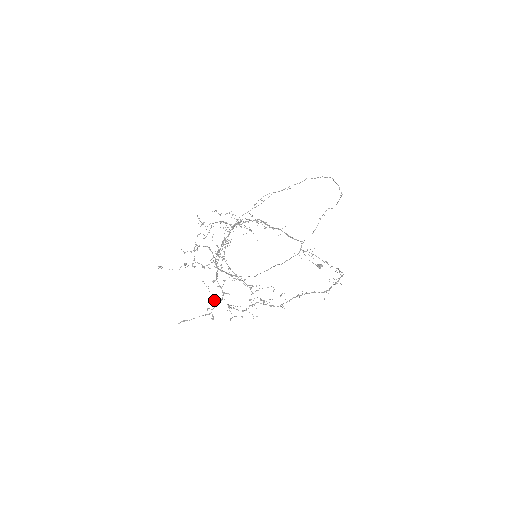
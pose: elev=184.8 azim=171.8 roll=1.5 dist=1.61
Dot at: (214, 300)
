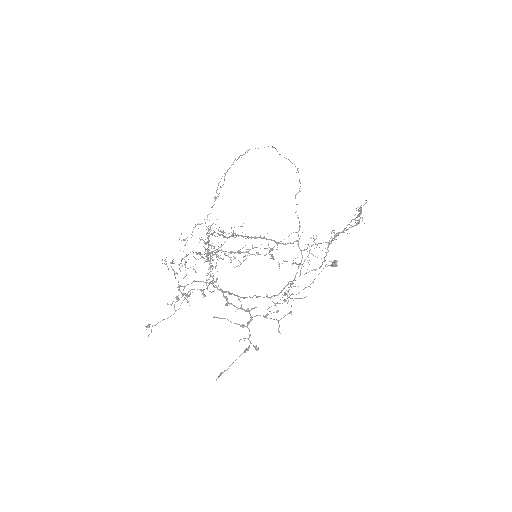
Dot at: (242, 326)
